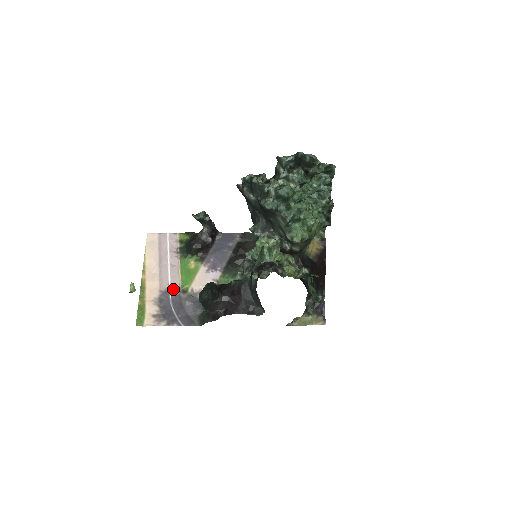
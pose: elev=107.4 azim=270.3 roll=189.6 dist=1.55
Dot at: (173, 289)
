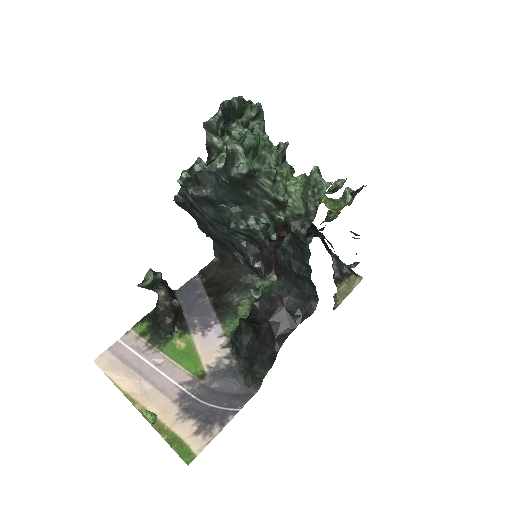
Dot at: (187, 386)
